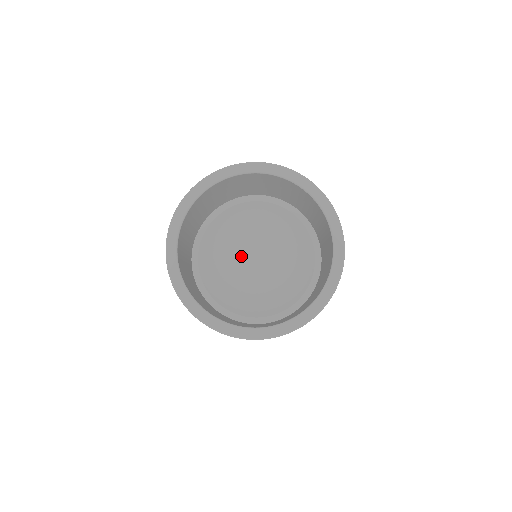
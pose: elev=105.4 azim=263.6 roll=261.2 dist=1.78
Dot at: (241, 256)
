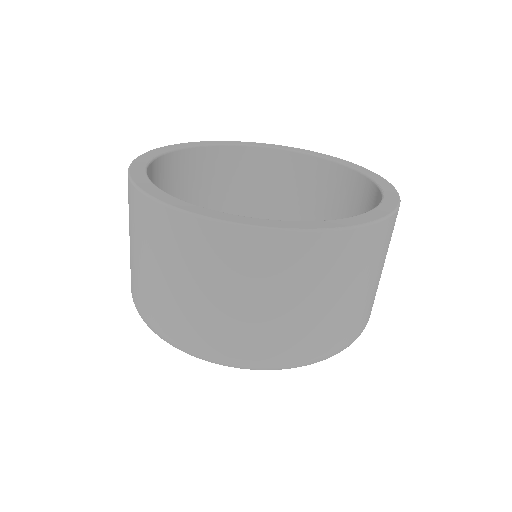
Dot at: occluded
